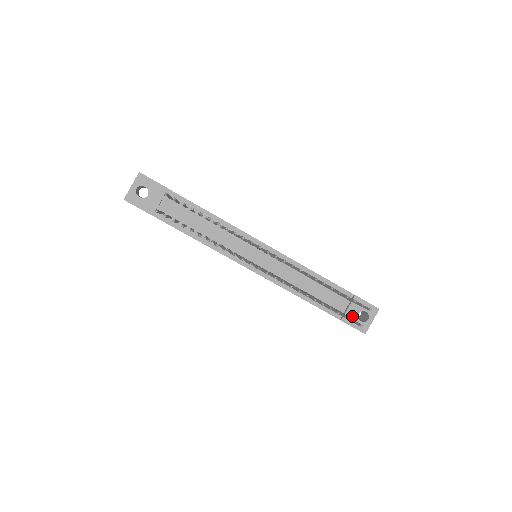
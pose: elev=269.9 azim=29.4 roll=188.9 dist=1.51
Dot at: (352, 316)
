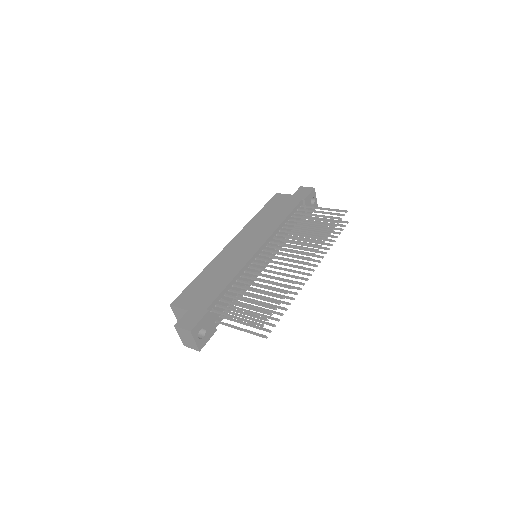
Dot at: (310, 209)
